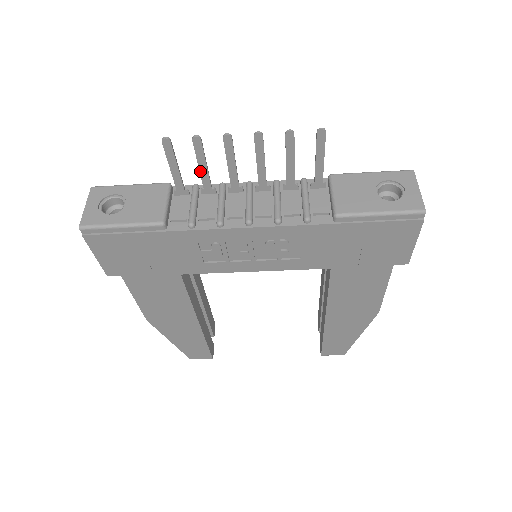
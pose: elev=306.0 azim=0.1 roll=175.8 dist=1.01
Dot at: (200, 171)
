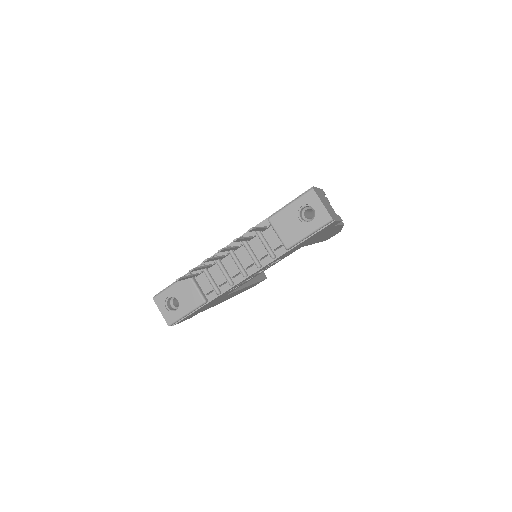
Dot at: occluded
